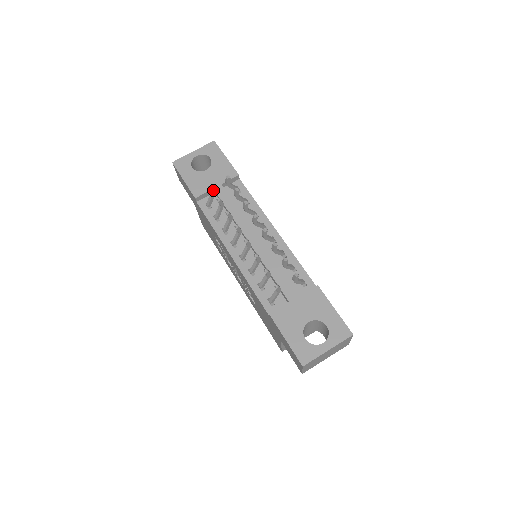
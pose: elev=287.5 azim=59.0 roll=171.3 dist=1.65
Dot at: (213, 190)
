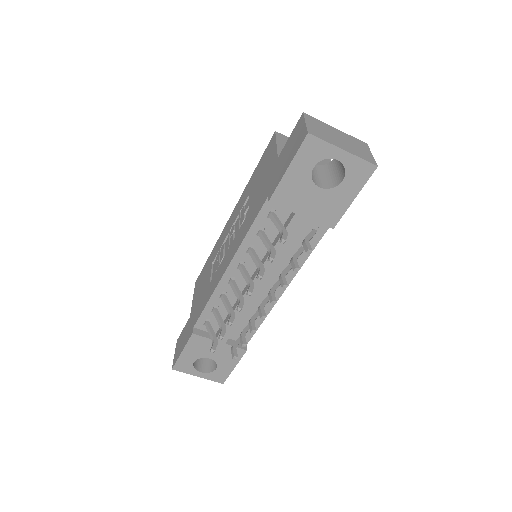
Dot at: (284, 238)
